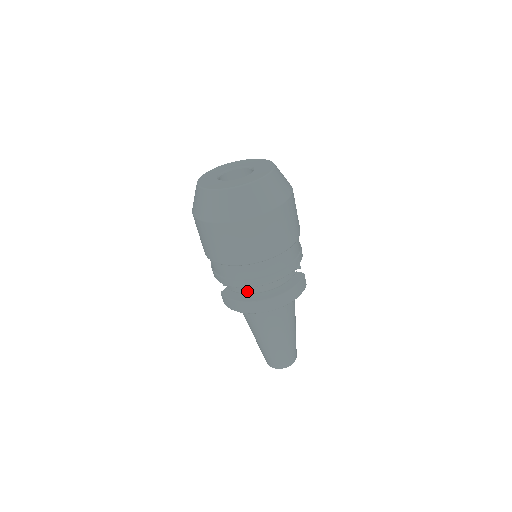
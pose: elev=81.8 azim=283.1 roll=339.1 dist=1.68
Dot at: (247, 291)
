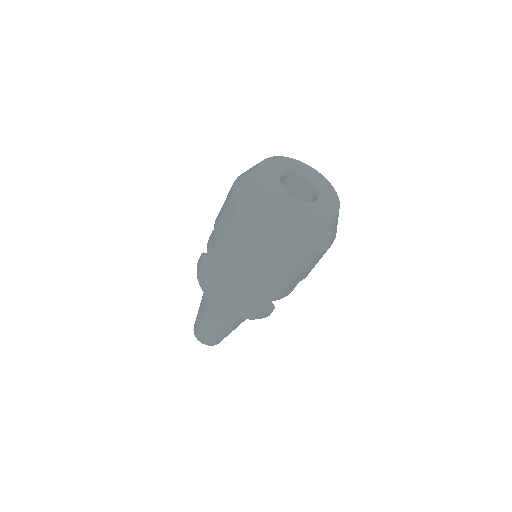
Dot at: occluded
